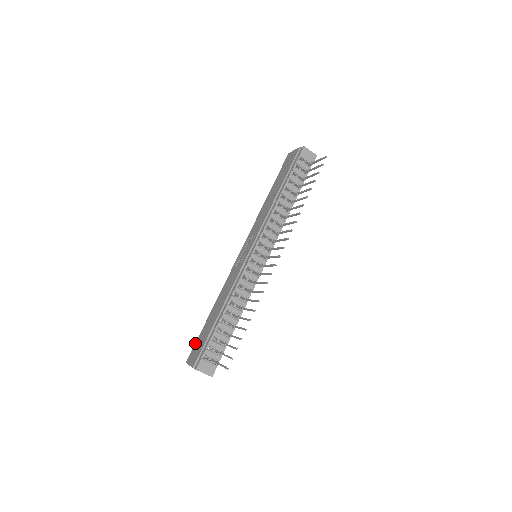
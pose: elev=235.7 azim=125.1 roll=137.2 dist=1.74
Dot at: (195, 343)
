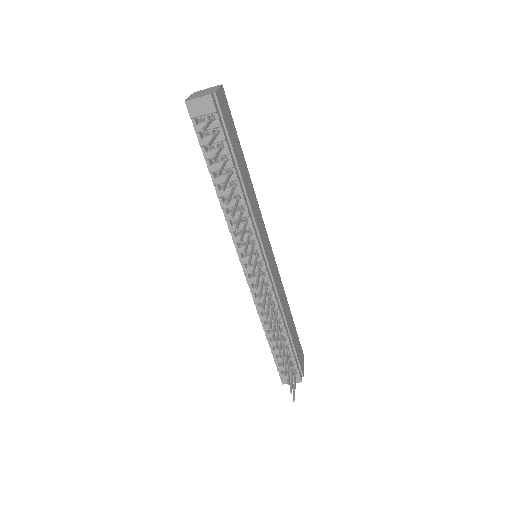
Dot at: occluded
